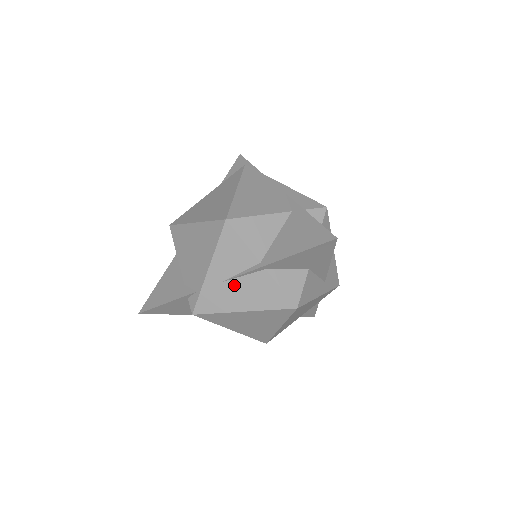
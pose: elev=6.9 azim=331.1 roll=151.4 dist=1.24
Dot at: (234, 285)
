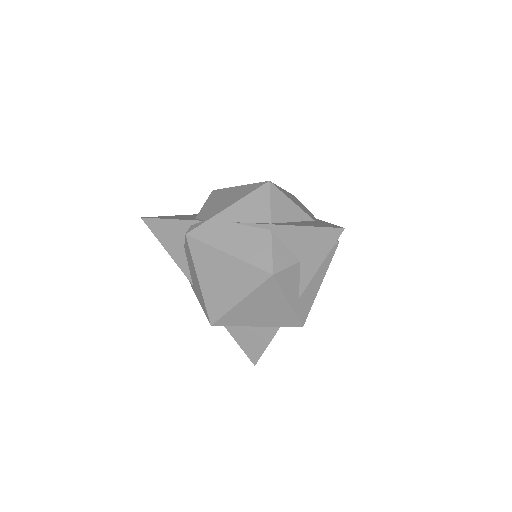
Dot at: (238, 229)
